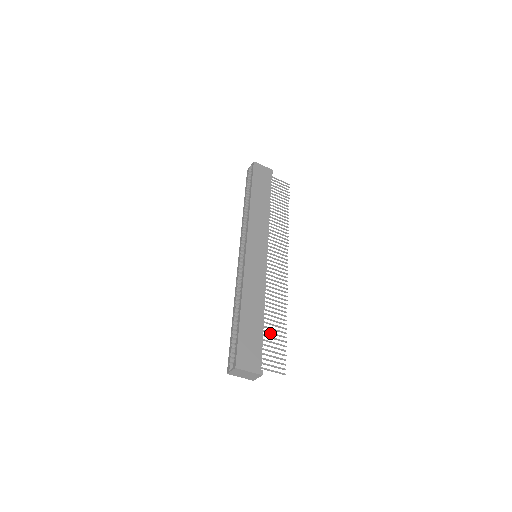
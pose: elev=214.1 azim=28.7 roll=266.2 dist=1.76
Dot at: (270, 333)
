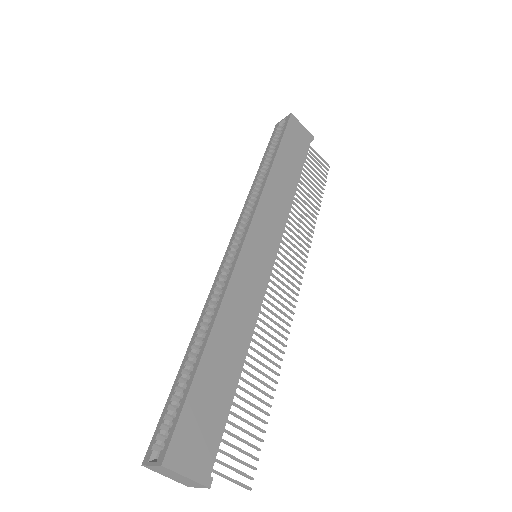
Dot at: (244, 400)
